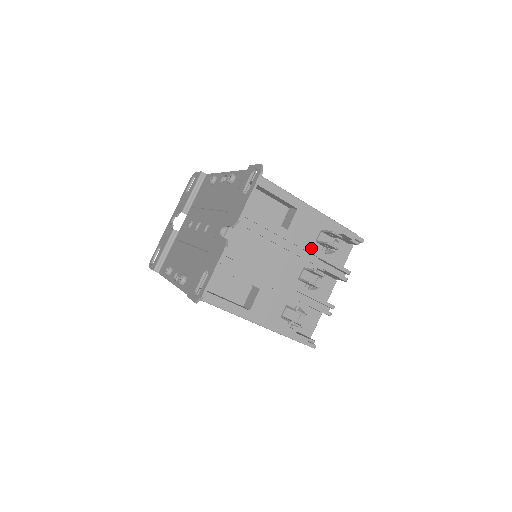
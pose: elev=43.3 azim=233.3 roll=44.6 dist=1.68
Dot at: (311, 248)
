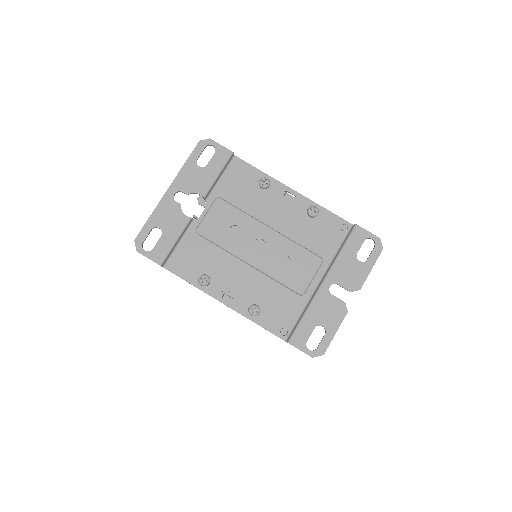
Dot at: occluded
